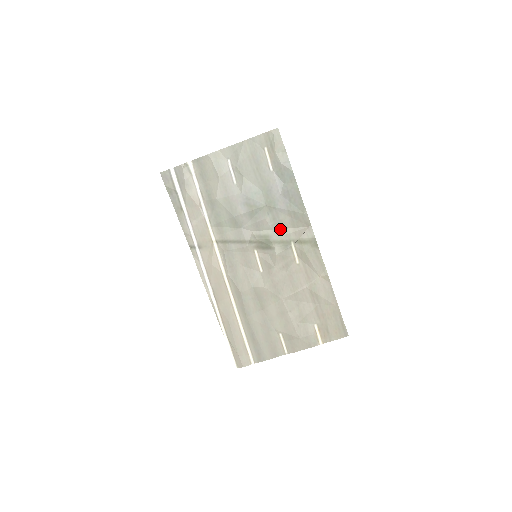
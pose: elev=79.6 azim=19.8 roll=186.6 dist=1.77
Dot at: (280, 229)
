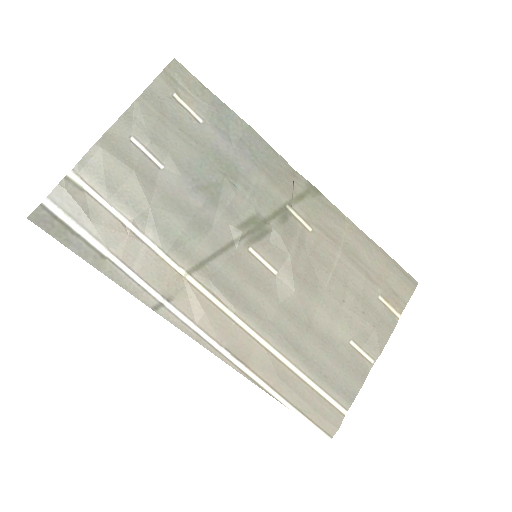
Dot at: (262, 198)
